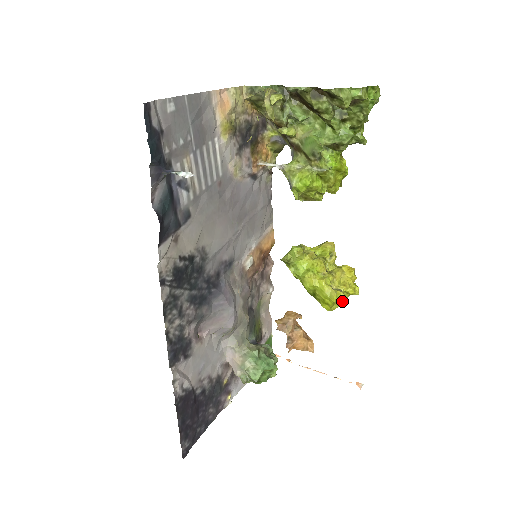
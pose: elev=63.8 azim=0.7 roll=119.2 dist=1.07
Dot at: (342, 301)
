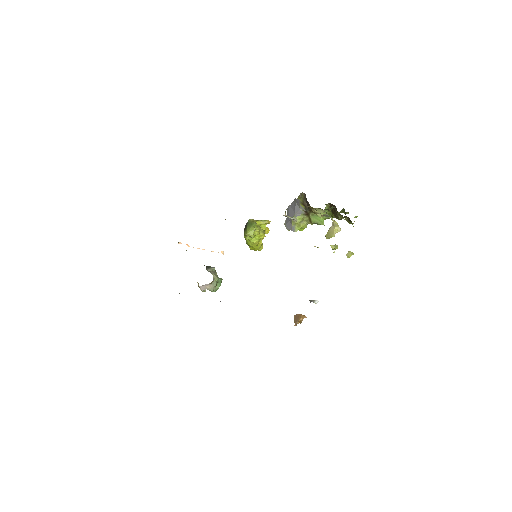
Dot at: occluded
